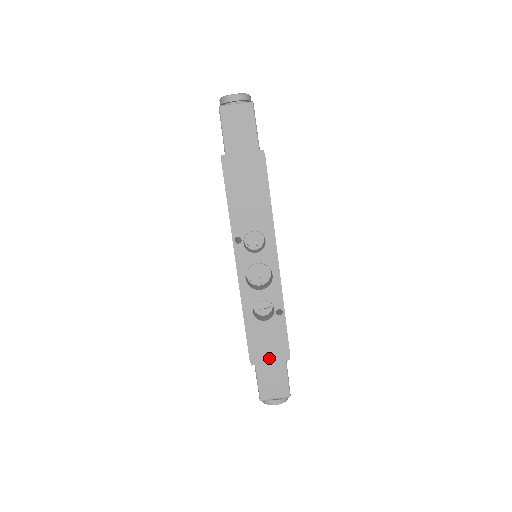
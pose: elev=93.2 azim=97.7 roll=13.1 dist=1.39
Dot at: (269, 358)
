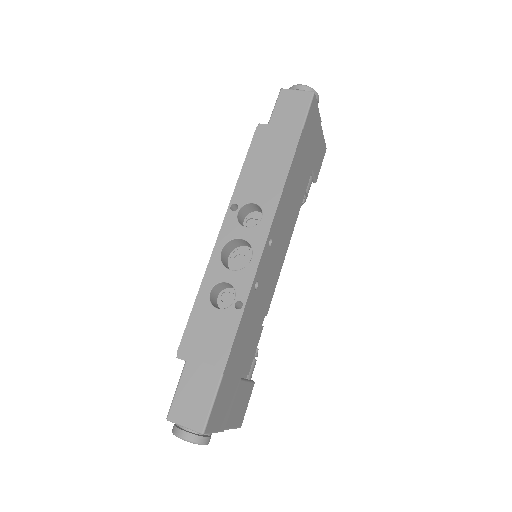
Dot at: (200, 358)
